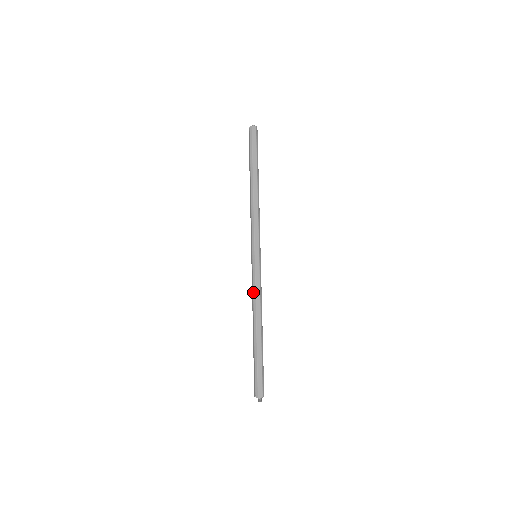
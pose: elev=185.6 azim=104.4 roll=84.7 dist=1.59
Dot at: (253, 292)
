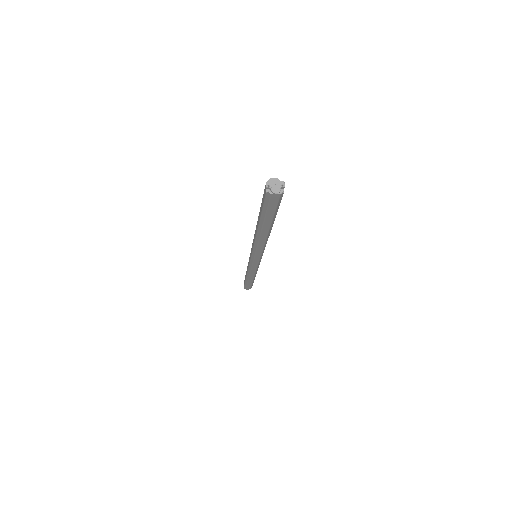
Dot at: (248, 269)
